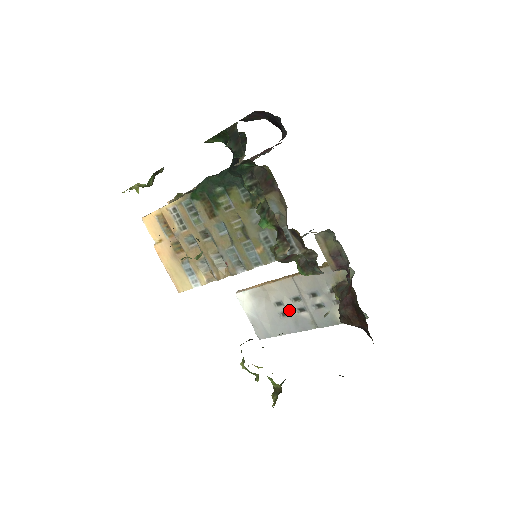
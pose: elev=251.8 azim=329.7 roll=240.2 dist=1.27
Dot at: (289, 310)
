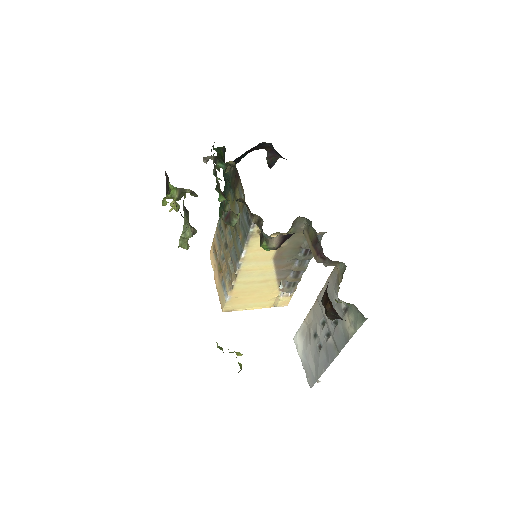
Dot at: (321, 339)
